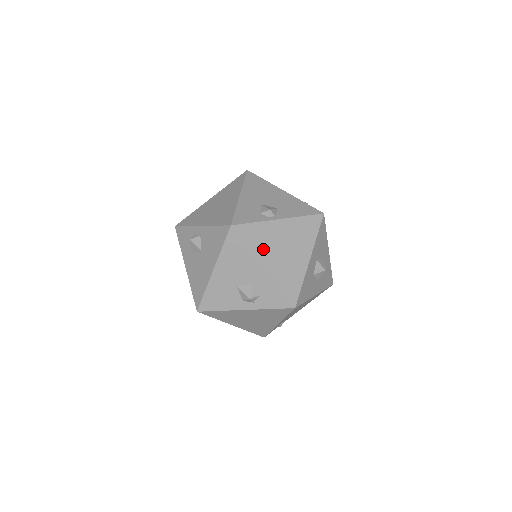
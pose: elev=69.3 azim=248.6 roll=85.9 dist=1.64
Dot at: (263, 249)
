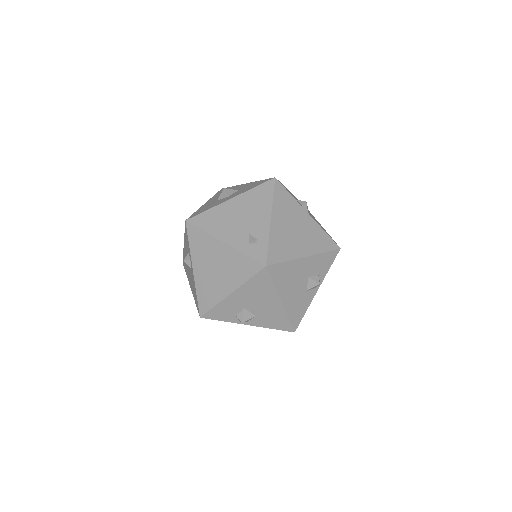
Dot at: occluded
